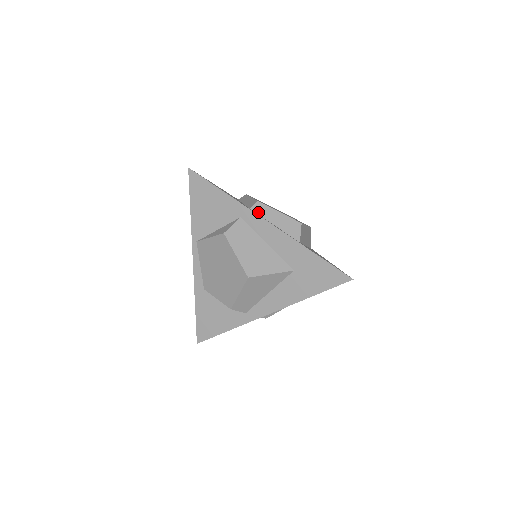
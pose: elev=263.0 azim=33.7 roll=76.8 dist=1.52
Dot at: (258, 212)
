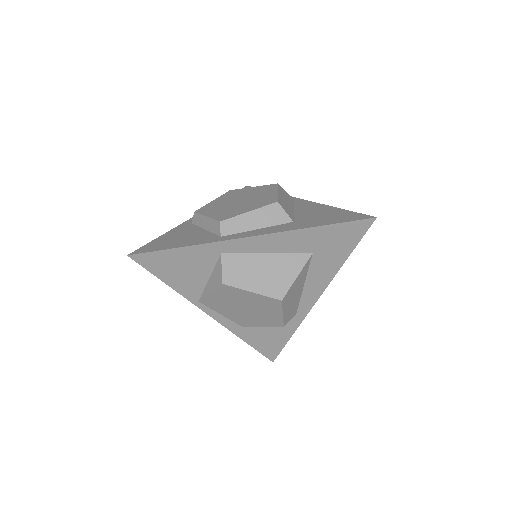
Dot at: (231, 232)
